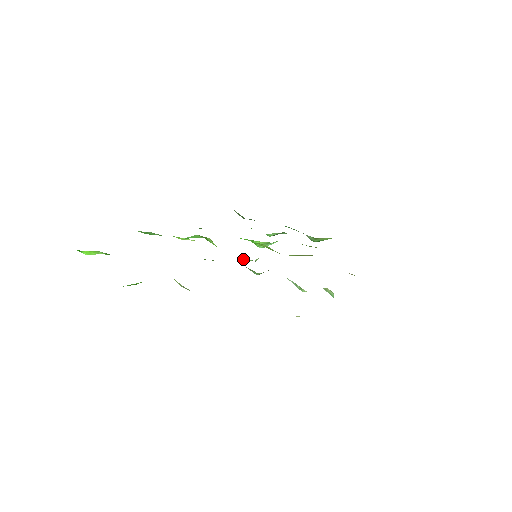
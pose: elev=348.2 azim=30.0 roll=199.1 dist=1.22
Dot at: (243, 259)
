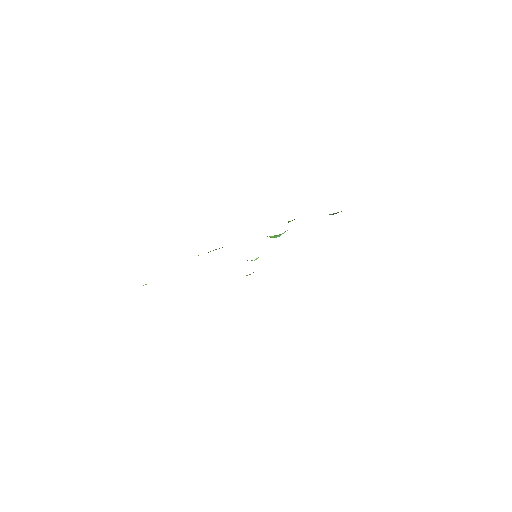
Dot at: occluded
